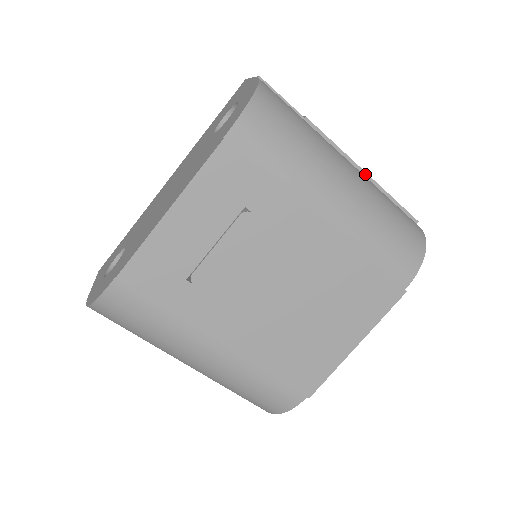
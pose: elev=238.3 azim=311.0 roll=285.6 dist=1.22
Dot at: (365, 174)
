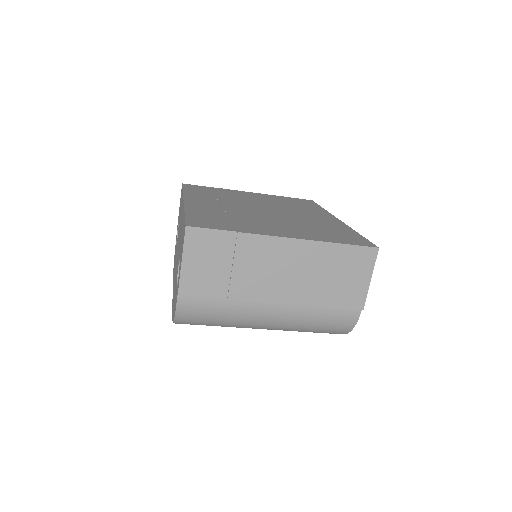
Dot at: (298, 304)
